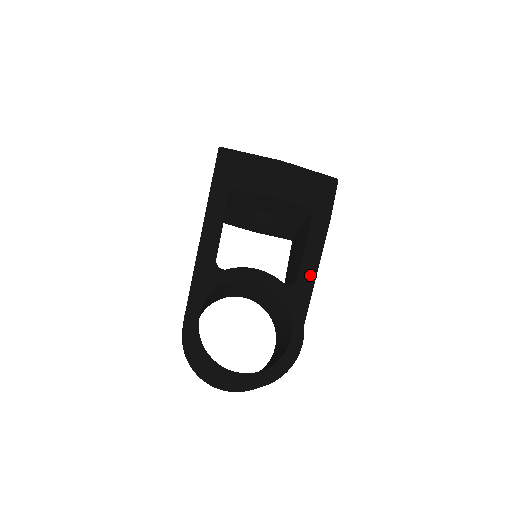
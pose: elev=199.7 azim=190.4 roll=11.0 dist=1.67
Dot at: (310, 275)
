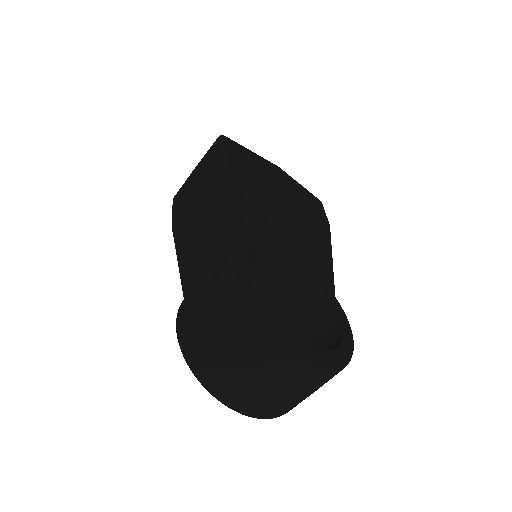
Dot at: (330, 272)
